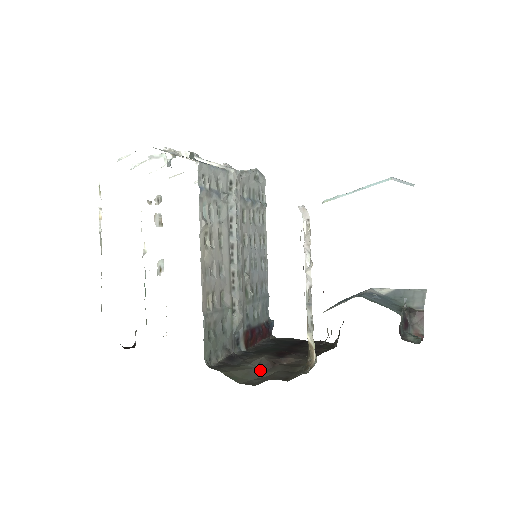
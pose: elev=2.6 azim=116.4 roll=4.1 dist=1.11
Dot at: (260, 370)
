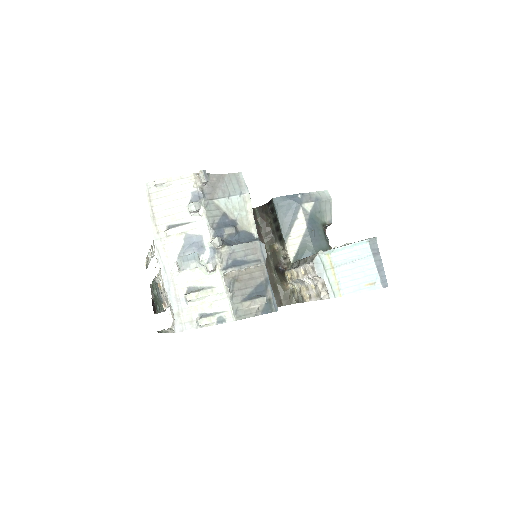
Dot at: occluded
